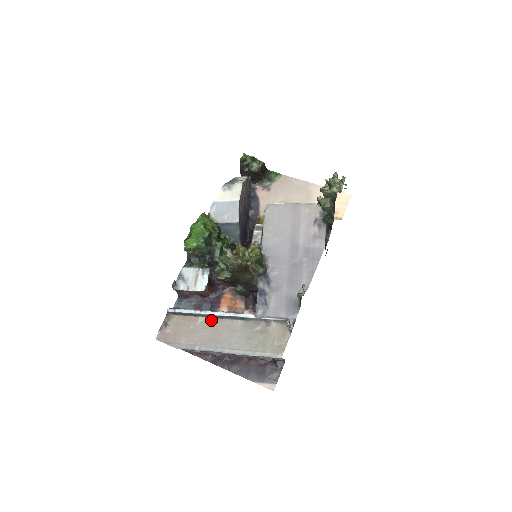
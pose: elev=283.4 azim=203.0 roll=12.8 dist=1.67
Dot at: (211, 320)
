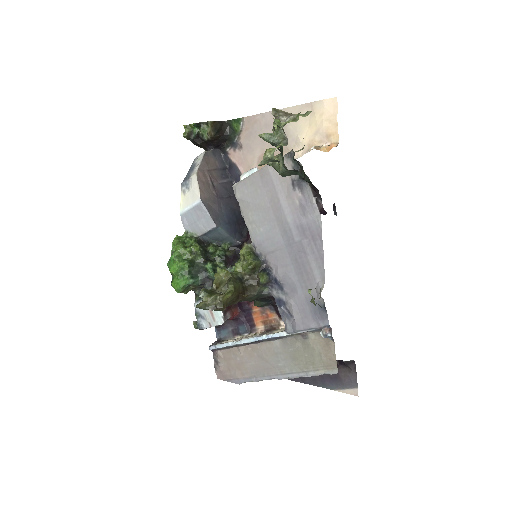
Dot at: (251, 347)
